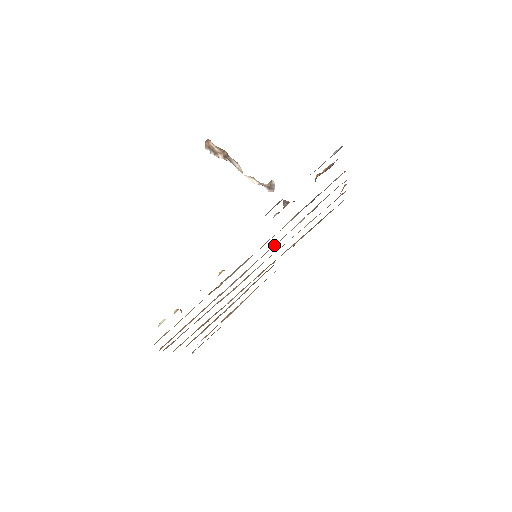
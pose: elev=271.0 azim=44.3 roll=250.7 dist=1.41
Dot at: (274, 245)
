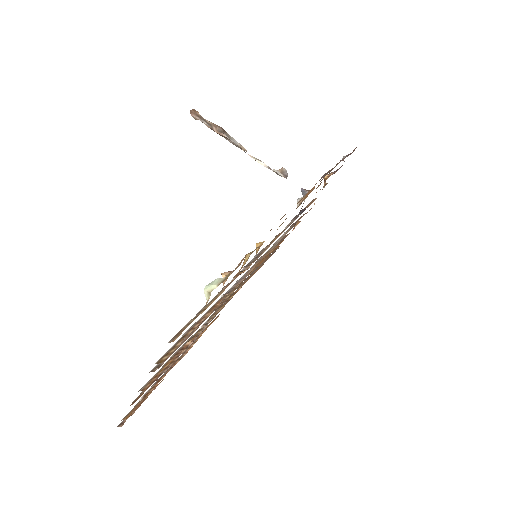
Dot at: (265, 253)
